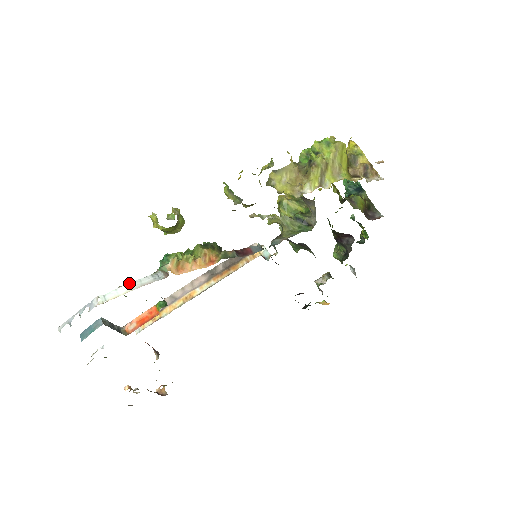
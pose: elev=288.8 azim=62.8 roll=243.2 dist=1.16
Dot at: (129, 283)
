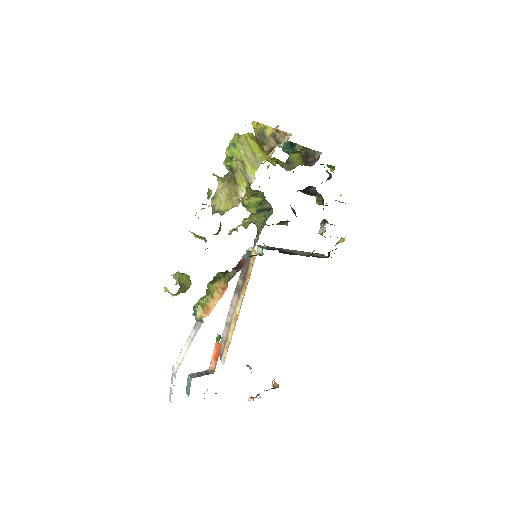
Dot at: (184, 344)
